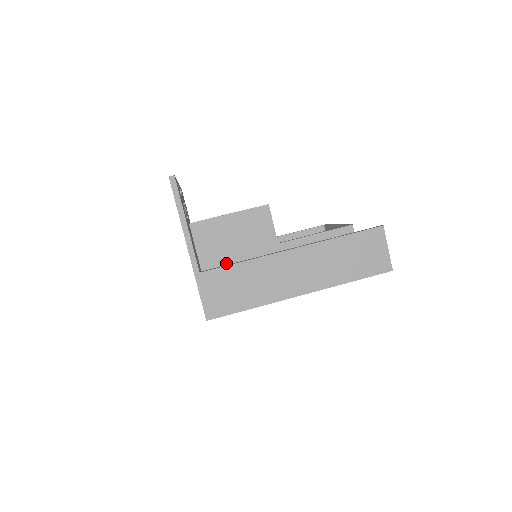
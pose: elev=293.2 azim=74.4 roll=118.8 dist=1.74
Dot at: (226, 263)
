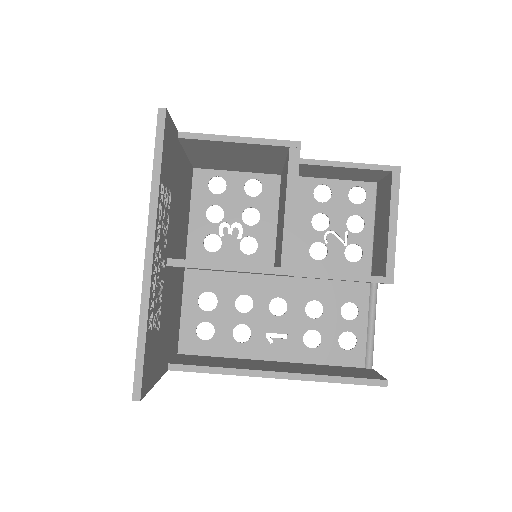
Dot at: occluded
